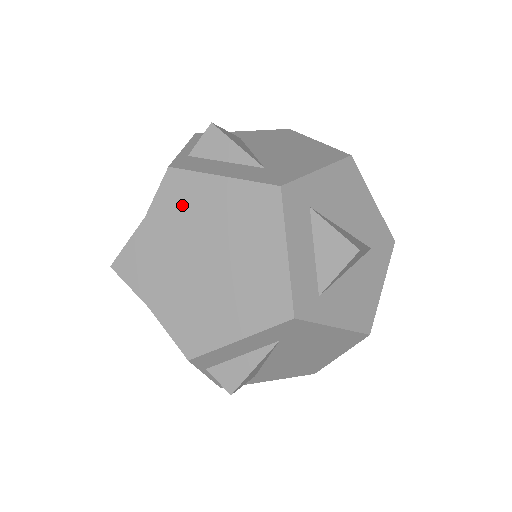
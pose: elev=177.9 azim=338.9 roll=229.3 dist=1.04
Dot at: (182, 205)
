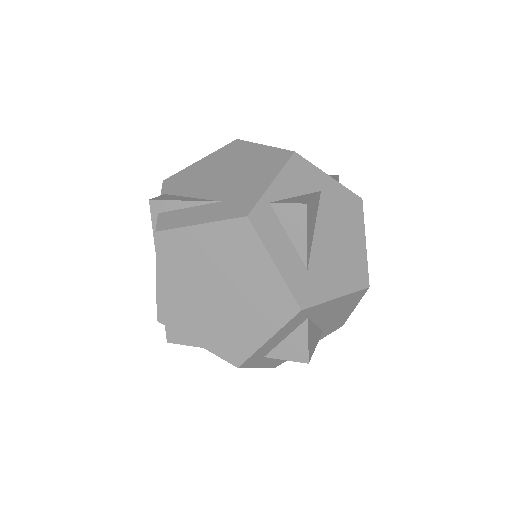
Dot at: (233, 248)
